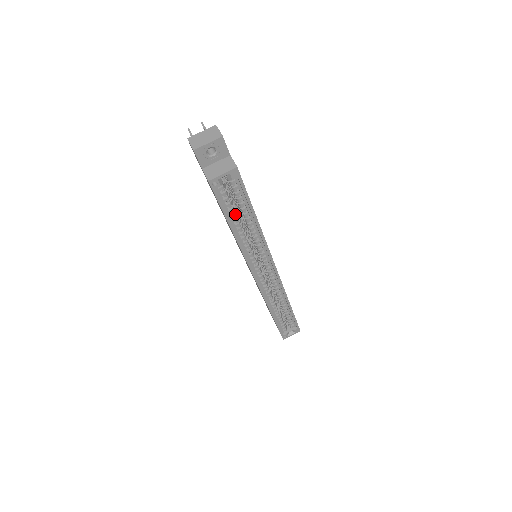
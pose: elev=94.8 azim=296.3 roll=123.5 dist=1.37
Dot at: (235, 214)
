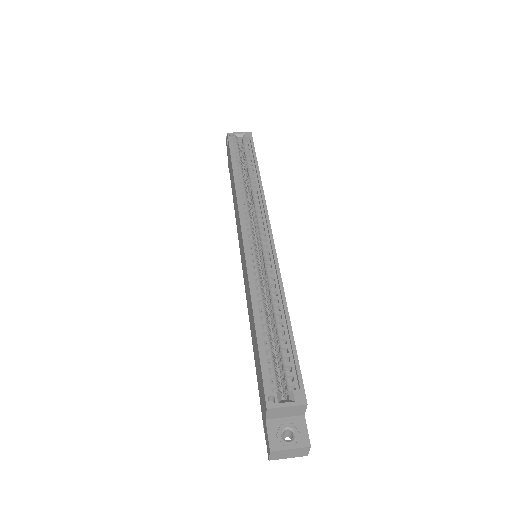
Dot at: (241, 164)
